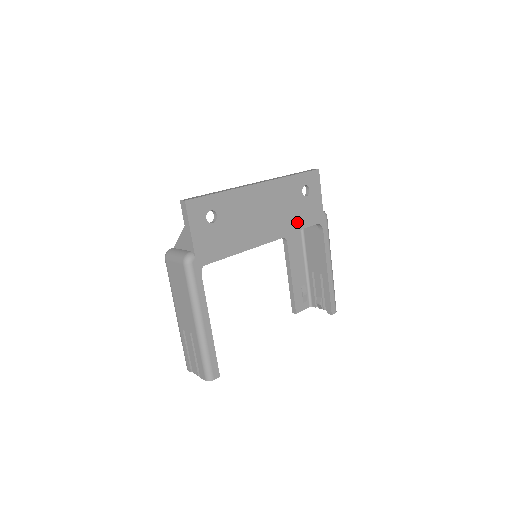
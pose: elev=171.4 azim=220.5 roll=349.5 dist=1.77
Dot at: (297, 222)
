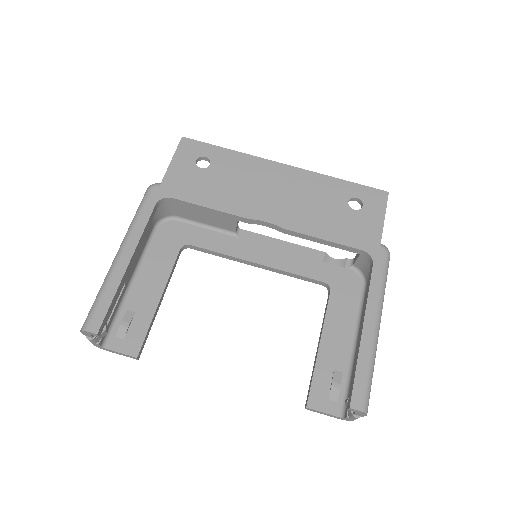
Dot at: (326, 229)
